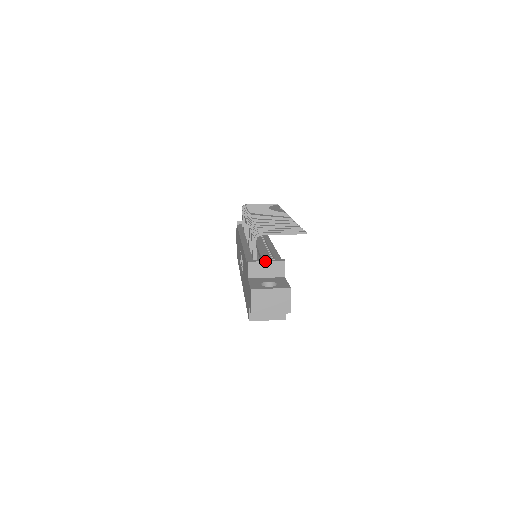
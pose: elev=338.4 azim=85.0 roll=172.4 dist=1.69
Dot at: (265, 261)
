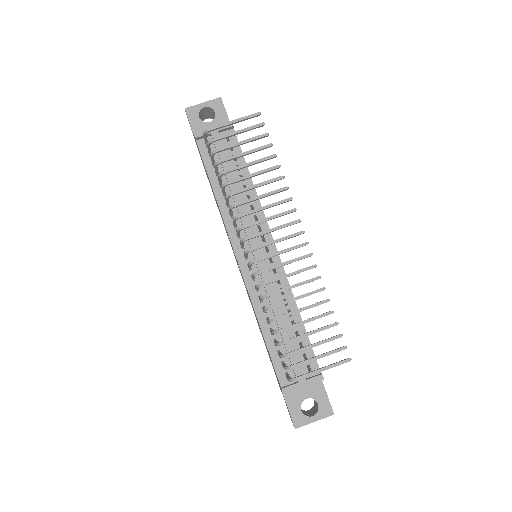
Dot at: occluded
